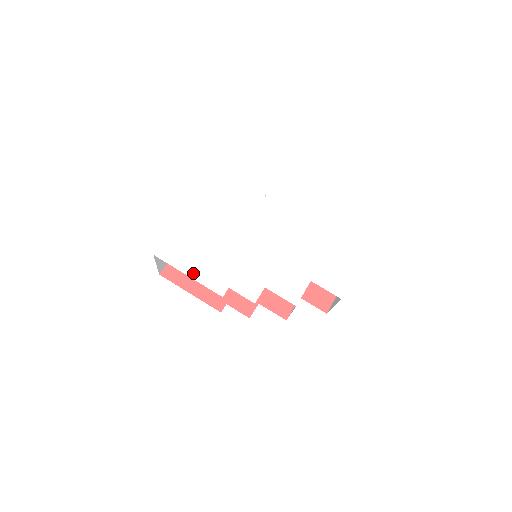
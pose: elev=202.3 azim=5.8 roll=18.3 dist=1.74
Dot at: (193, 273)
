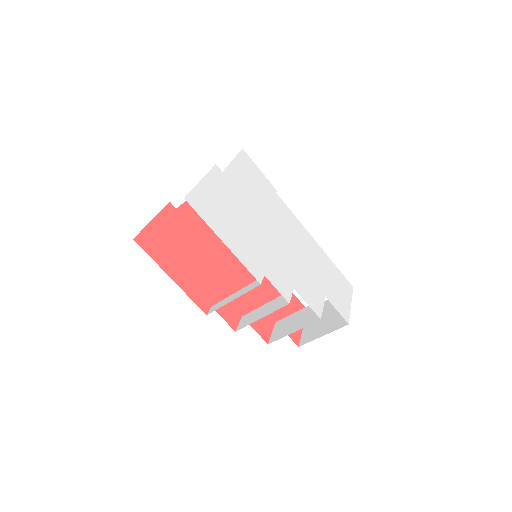
Dot at: (229, 242)
